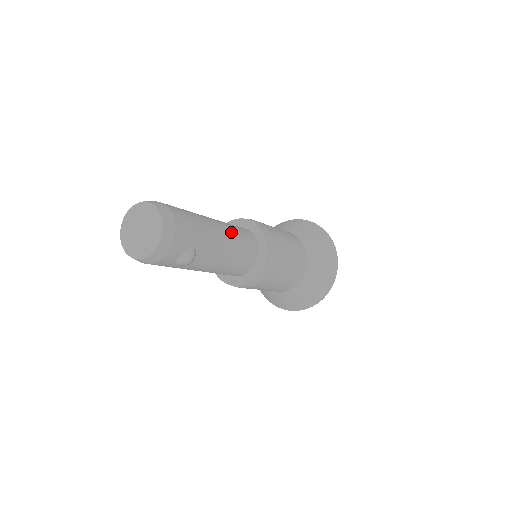
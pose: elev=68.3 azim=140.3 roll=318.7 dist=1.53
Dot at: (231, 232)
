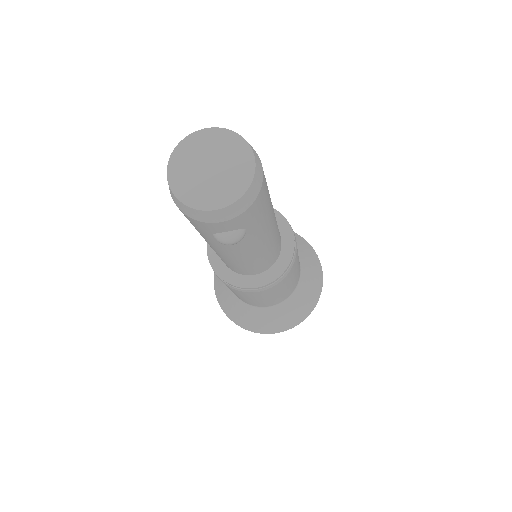
Dot at: (276, 229)
